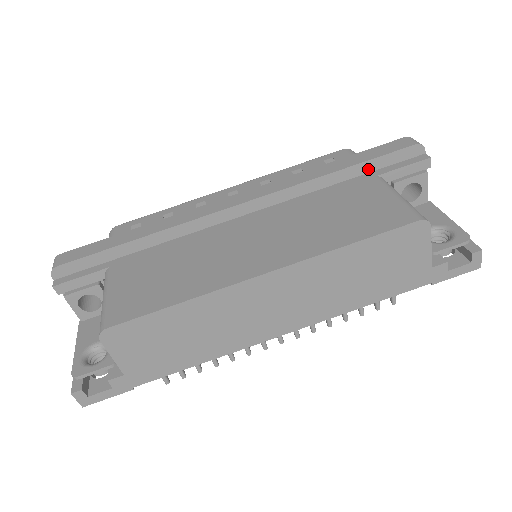
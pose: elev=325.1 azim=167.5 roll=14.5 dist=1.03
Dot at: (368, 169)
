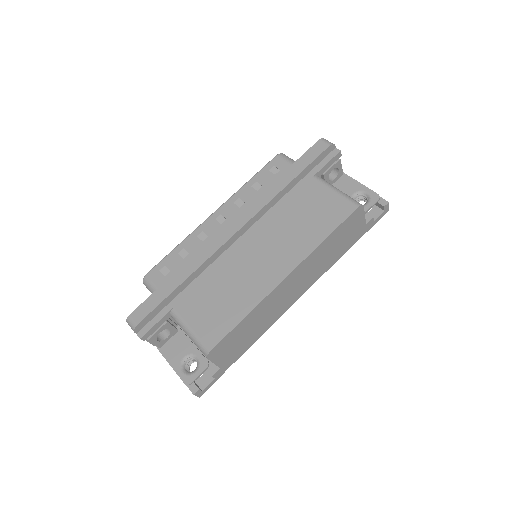
Dot at: (306, 173)
